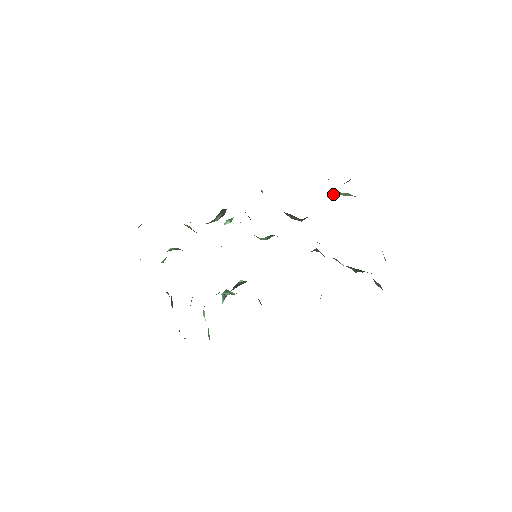
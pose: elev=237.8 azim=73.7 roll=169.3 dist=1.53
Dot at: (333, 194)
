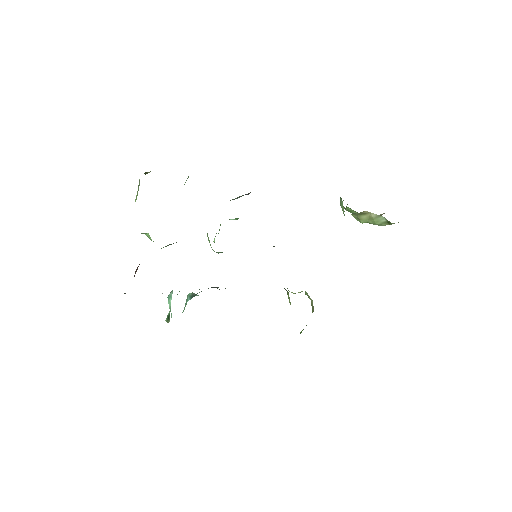
Dot at: (363, 219)
